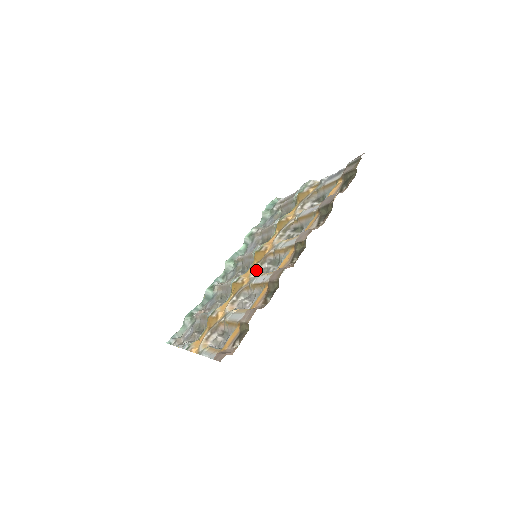
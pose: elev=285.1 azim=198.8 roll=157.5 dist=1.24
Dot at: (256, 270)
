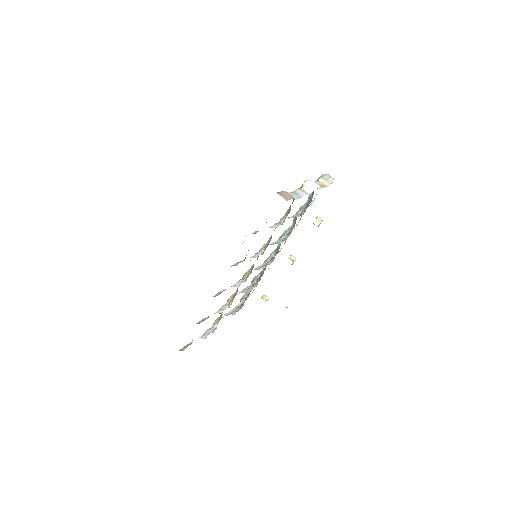
Dot at: (248, 271)
